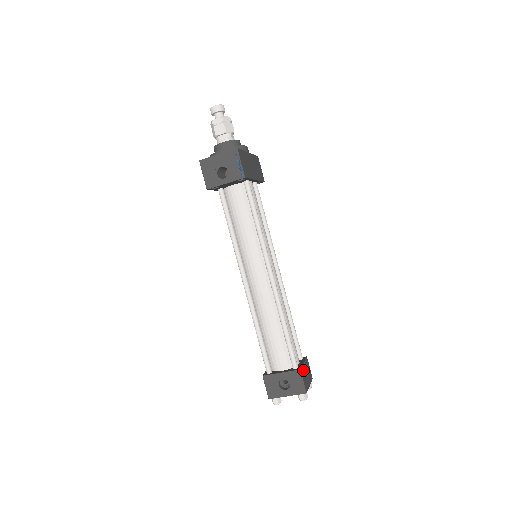
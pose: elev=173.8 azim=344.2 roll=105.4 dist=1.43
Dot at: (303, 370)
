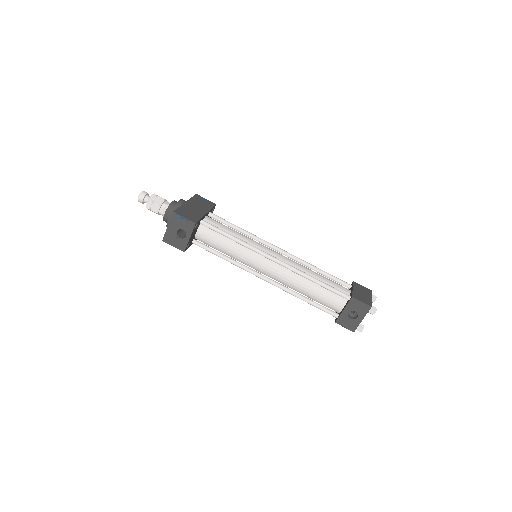
Dot at: (356, 295)
